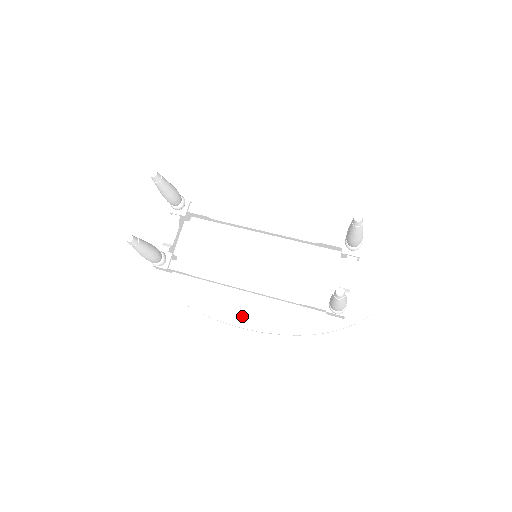
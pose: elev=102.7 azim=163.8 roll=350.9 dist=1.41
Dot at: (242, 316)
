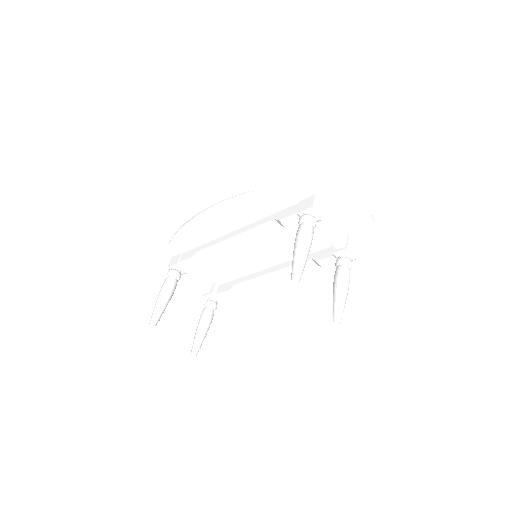
Dot at: (292, 285)
